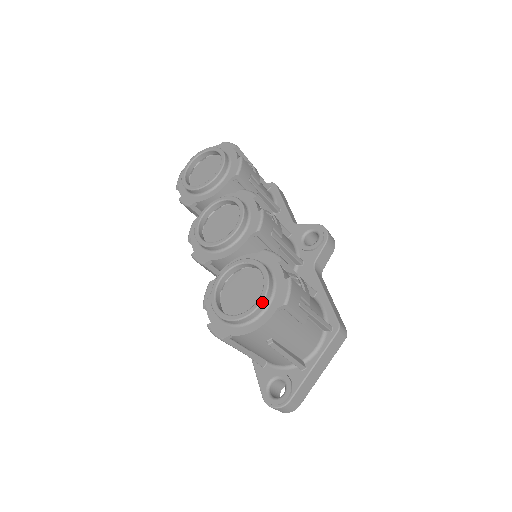
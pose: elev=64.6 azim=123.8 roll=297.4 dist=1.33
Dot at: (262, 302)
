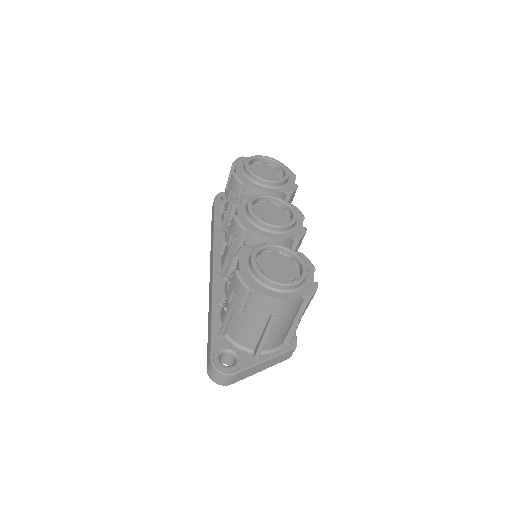
Dot at: (298, 283)
